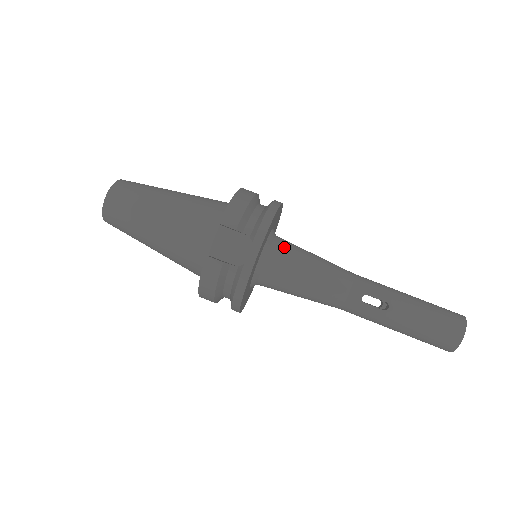
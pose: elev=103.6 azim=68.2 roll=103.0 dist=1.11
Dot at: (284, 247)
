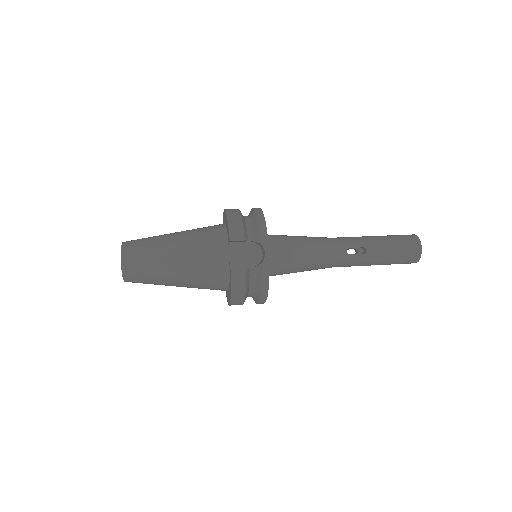
Dot at: (277, 239)
